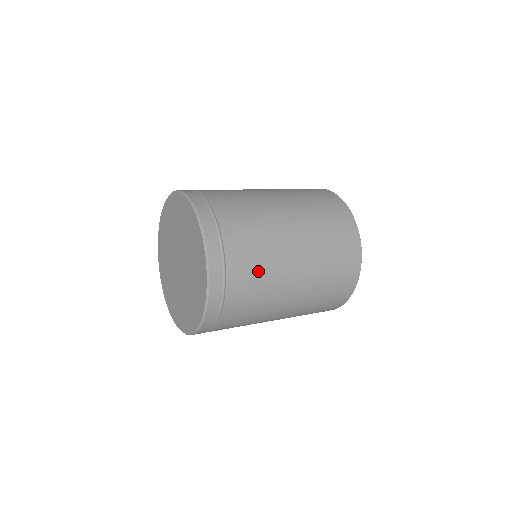
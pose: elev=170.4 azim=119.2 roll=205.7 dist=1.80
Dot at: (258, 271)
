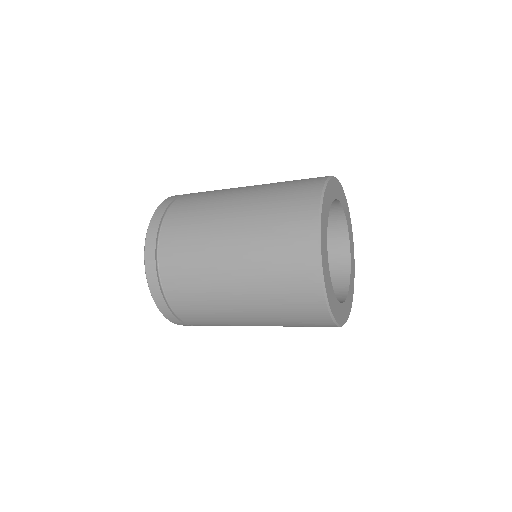
Dot at: (202, 198)
